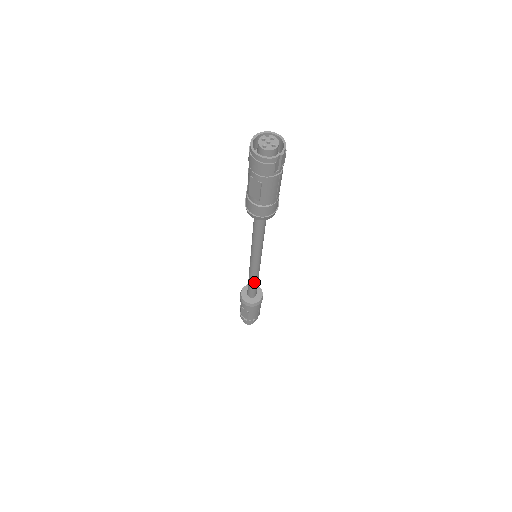
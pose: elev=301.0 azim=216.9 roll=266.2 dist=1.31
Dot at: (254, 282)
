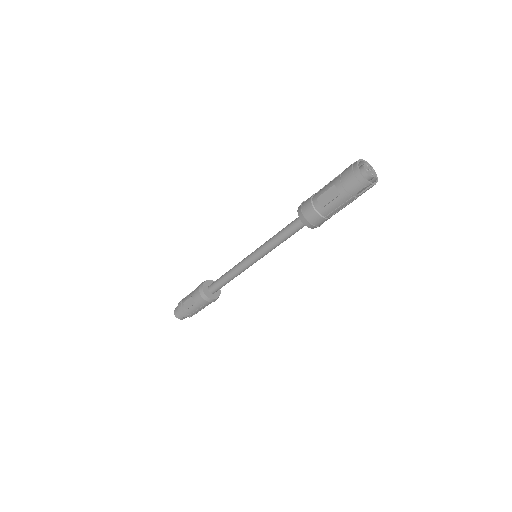
Dot at: (229, 278)
